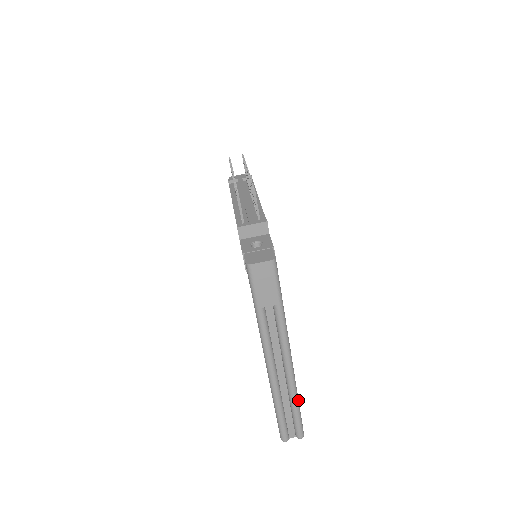
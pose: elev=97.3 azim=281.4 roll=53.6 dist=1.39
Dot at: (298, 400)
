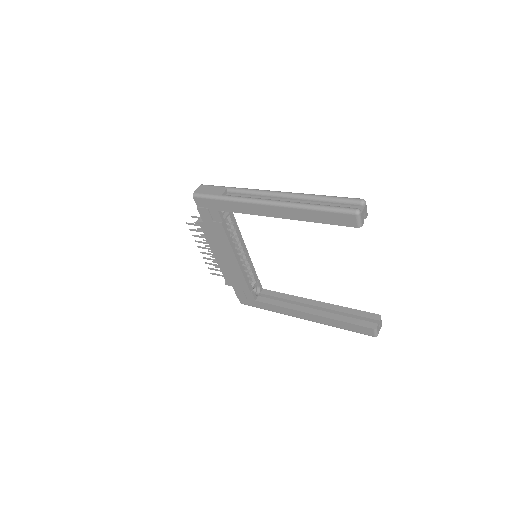
Dot at: (318, 196)
